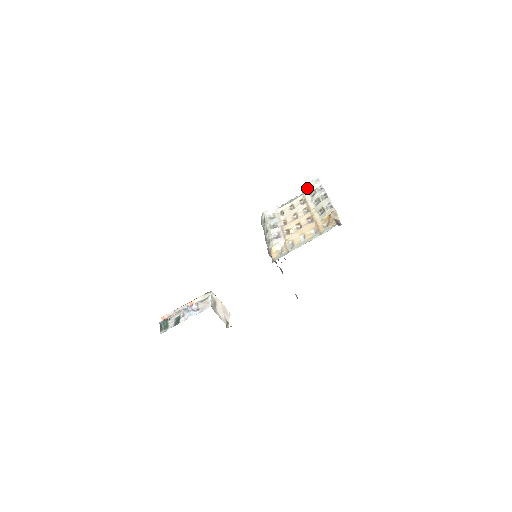
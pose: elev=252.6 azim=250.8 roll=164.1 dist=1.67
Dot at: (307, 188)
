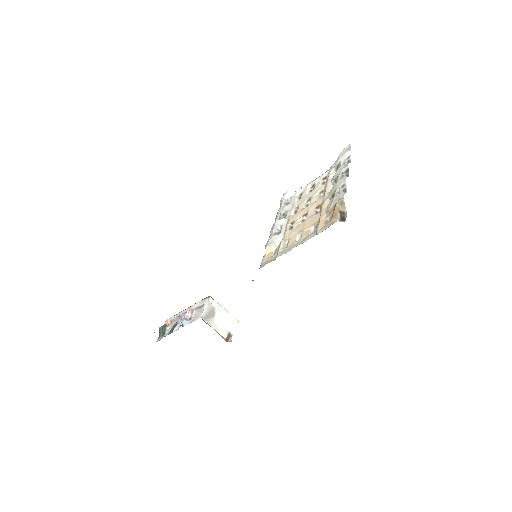
Dot at: (336, 160)
